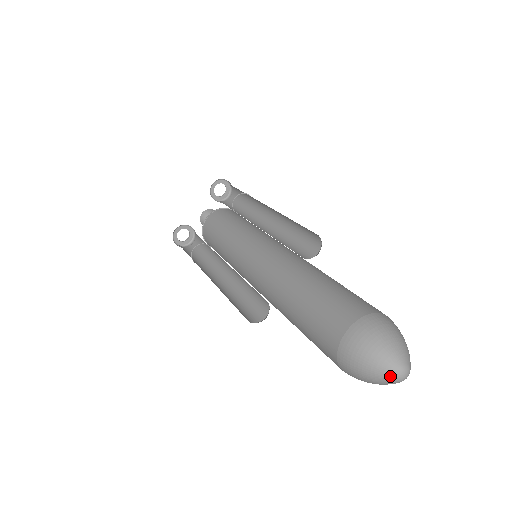
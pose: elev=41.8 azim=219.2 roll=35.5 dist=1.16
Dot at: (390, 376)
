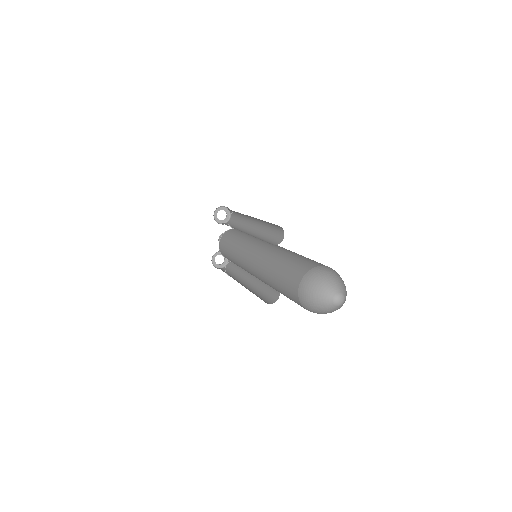
Dot at: (332, 306)
